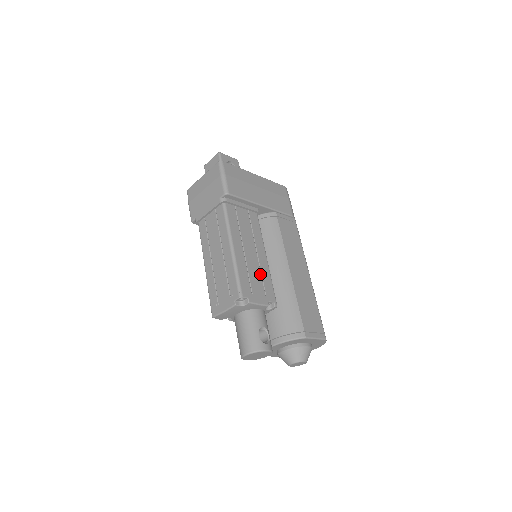
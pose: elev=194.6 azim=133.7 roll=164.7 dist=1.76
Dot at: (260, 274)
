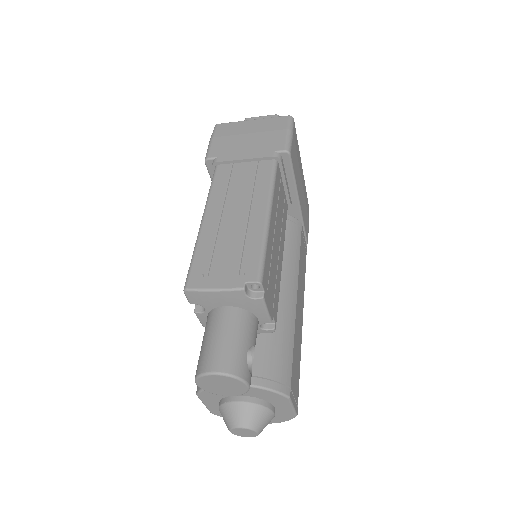
Dot at: (276, 274)
